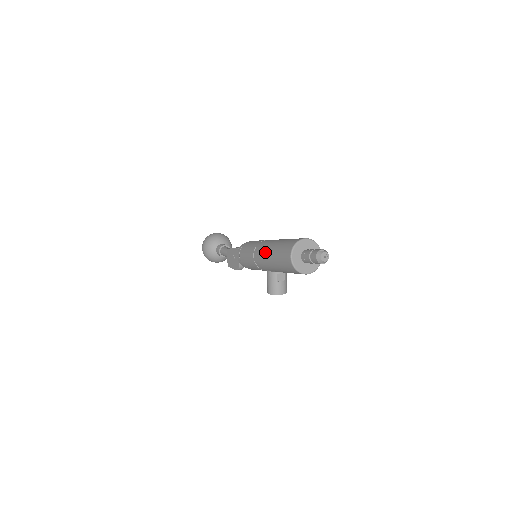
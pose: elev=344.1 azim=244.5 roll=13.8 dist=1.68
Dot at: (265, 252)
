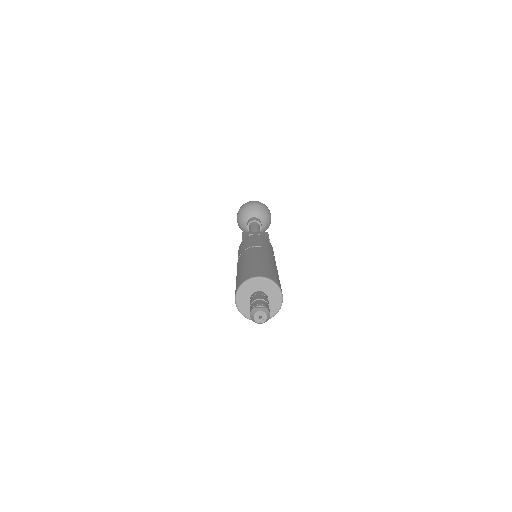
Dot at: (237, 268)
